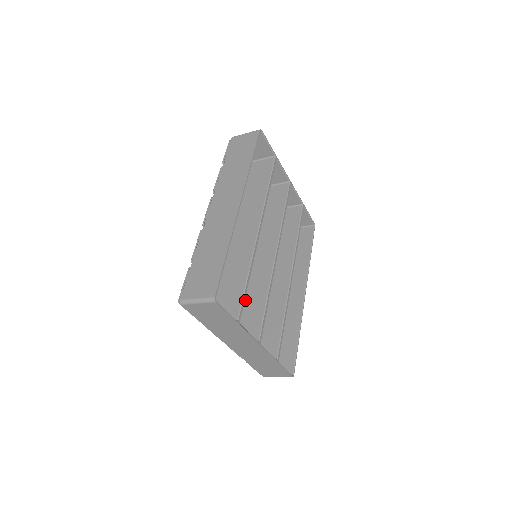
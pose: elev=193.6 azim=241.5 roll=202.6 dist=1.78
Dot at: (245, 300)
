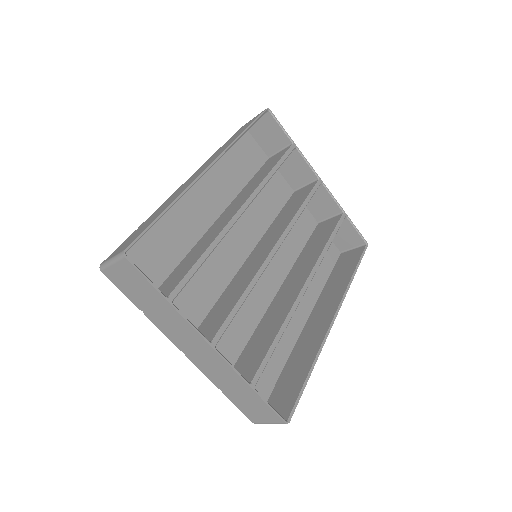
Dot at: (222, 300)
